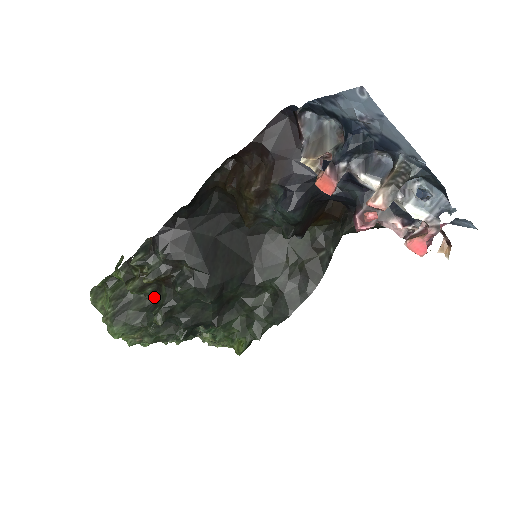
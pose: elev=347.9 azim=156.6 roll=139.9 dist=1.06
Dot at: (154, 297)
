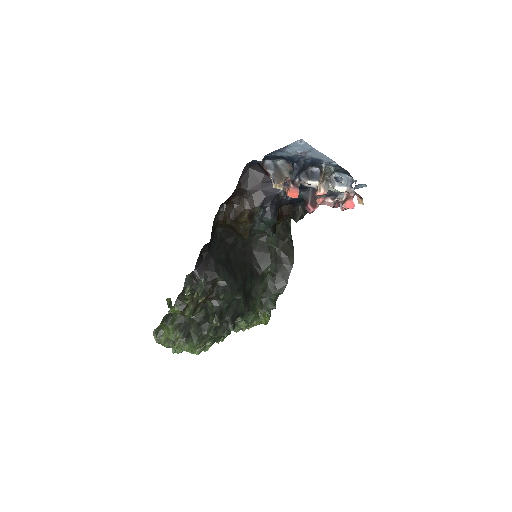
Dot at: (201, 314)
